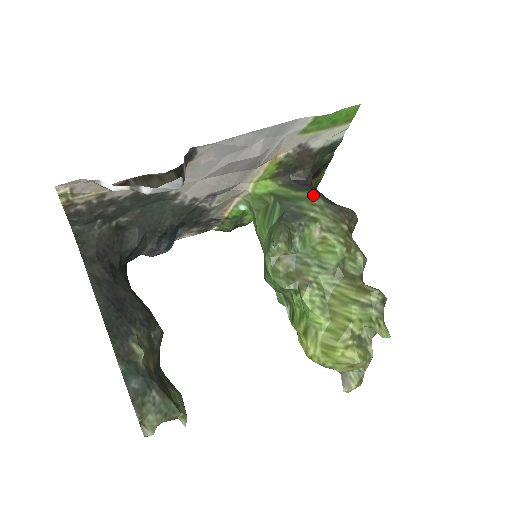
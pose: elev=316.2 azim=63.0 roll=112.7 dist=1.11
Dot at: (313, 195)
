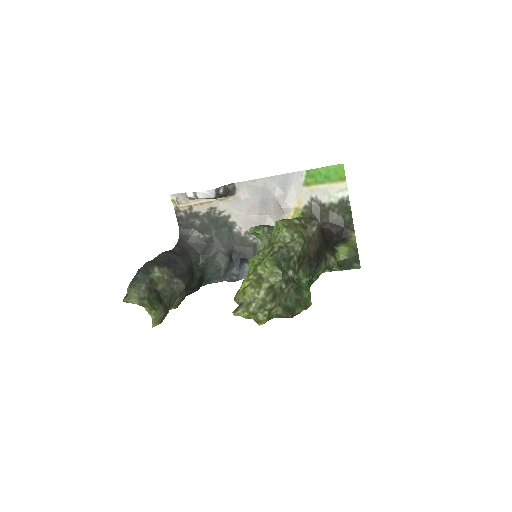
Dot at: occluded
